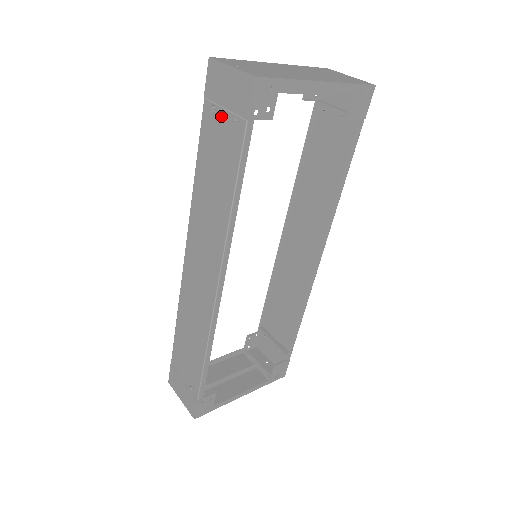
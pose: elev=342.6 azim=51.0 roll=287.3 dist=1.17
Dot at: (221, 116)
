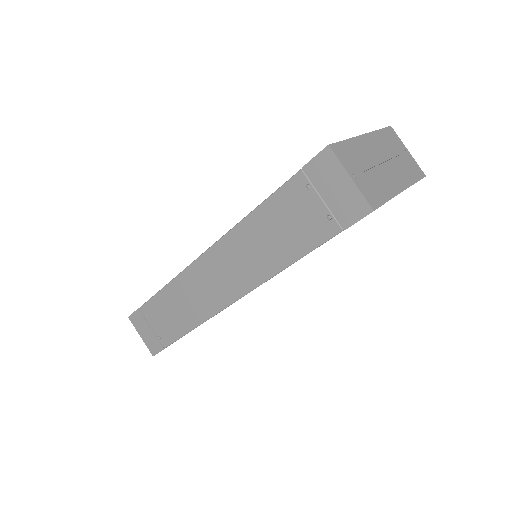
Dot at: (314, 201)
